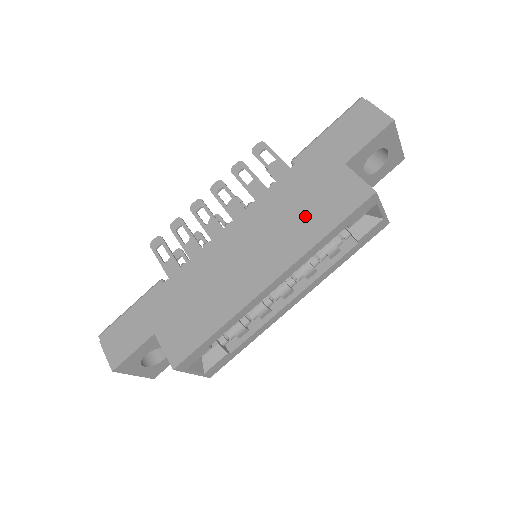
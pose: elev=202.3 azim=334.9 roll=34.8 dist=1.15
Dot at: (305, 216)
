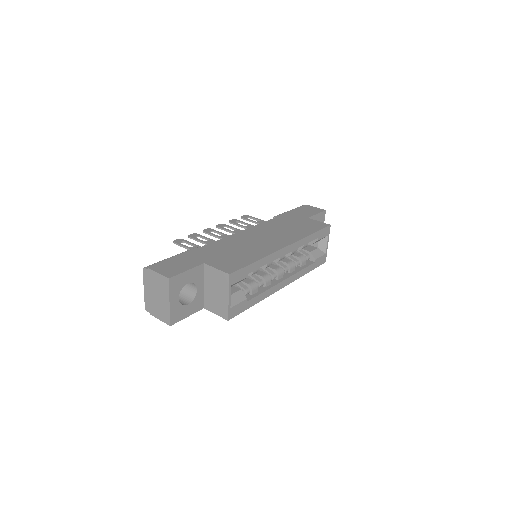
Dot at: (295, 229)
